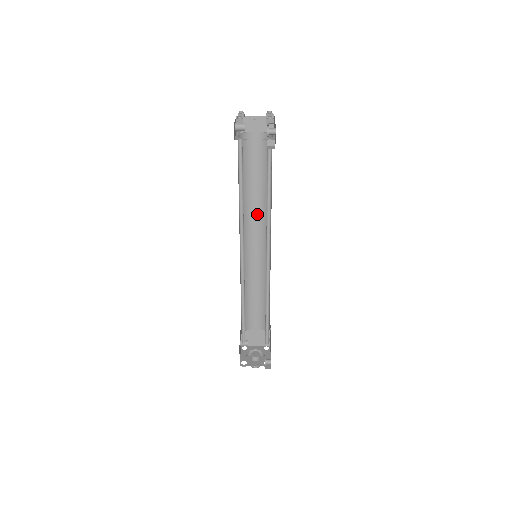
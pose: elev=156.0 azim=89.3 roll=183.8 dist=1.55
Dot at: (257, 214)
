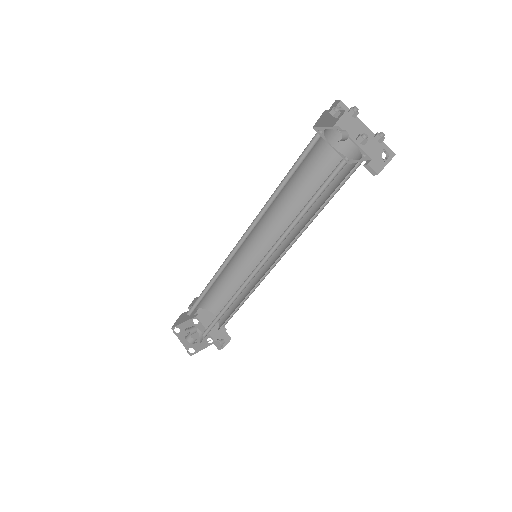
Dot at: (269, 210)
